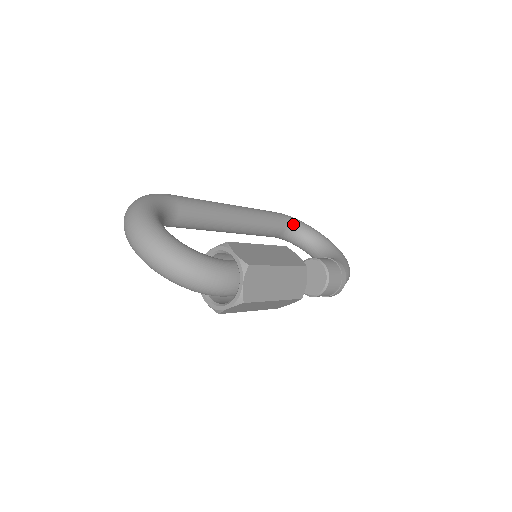
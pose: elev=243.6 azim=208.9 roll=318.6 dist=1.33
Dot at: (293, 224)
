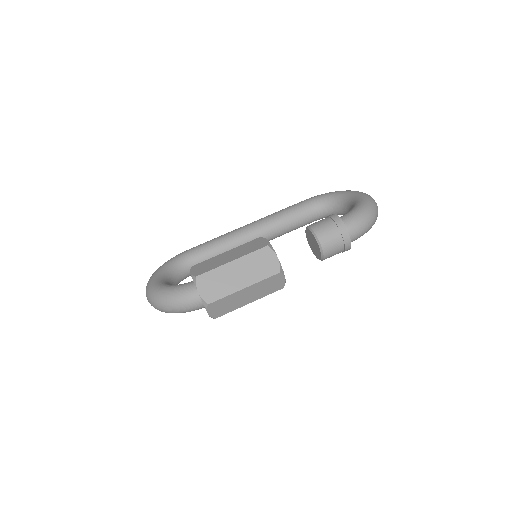
Dot at: (319, 201)
